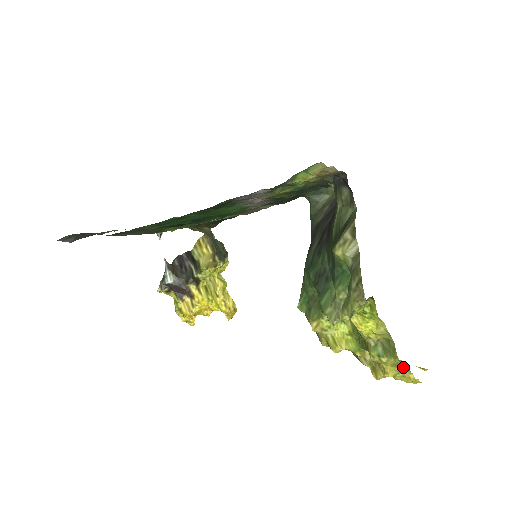
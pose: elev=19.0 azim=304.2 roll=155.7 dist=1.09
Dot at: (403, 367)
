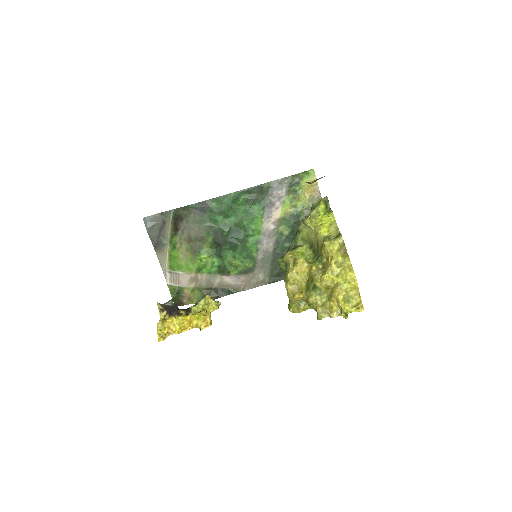
Dot at: (344, 254)
